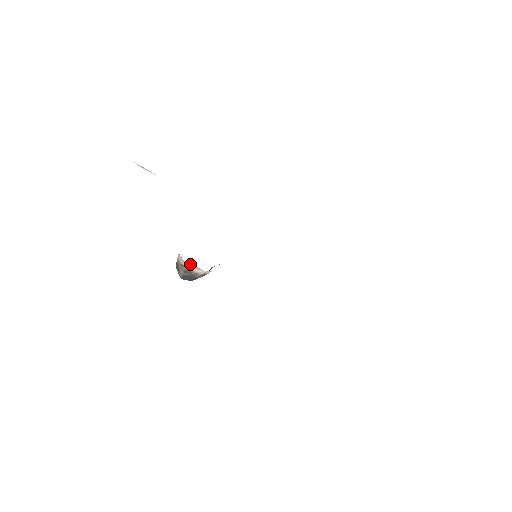
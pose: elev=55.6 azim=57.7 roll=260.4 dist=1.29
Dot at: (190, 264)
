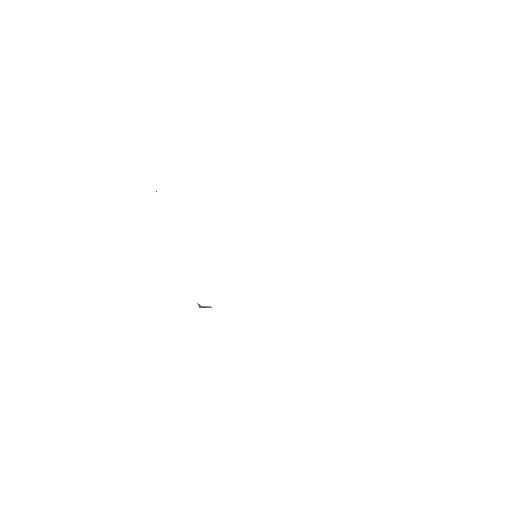
Dot at: (204, 306)
